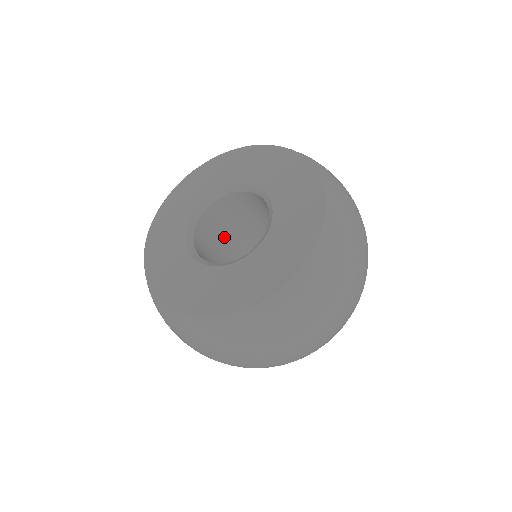
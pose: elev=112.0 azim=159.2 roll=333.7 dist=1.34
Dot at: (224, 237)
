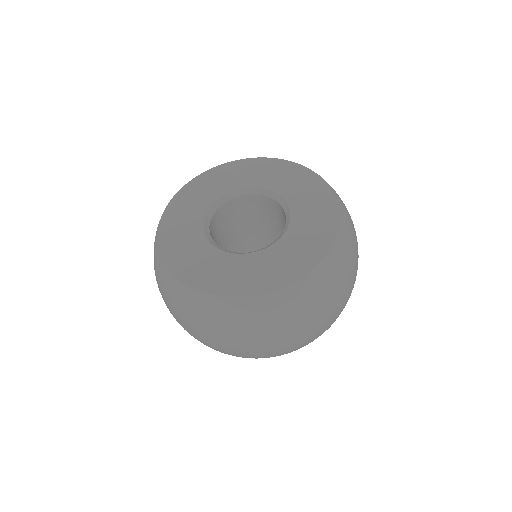
Dot at: (237, 227)
